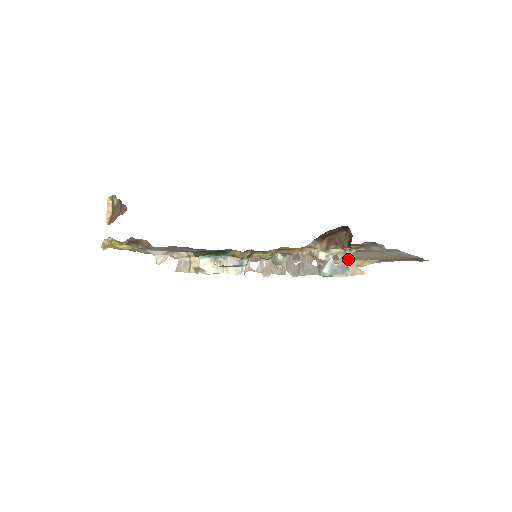
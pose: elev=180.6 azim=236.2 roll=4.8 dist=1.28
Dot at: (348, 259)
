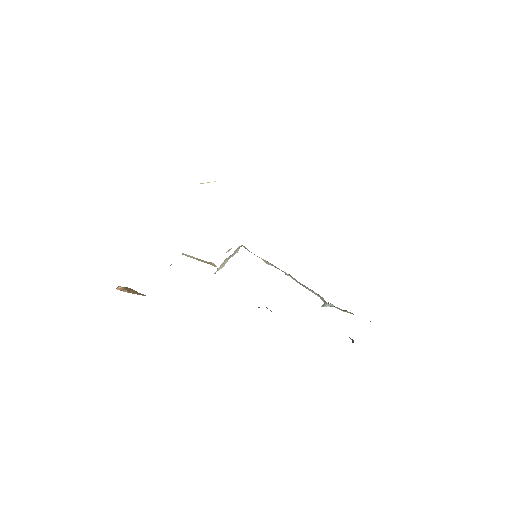
Dot at: (344, 311)
